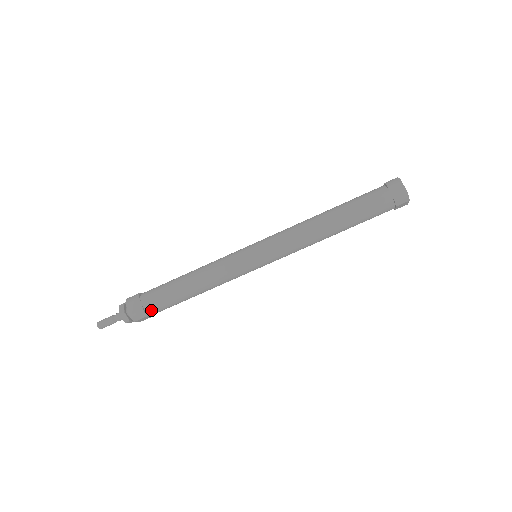
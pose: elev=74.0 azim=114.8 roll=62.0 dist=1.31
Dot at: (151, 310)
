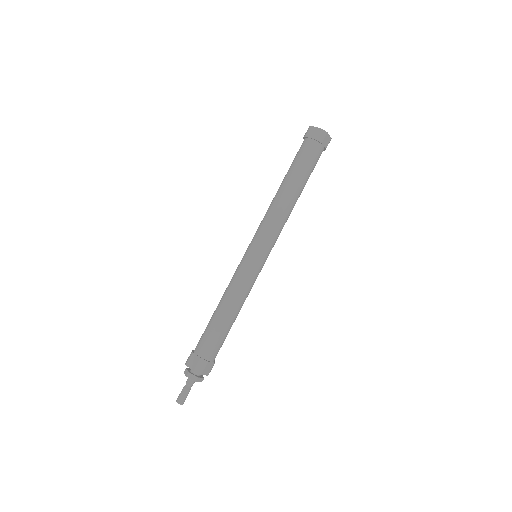
Dot at: (207, 355)
